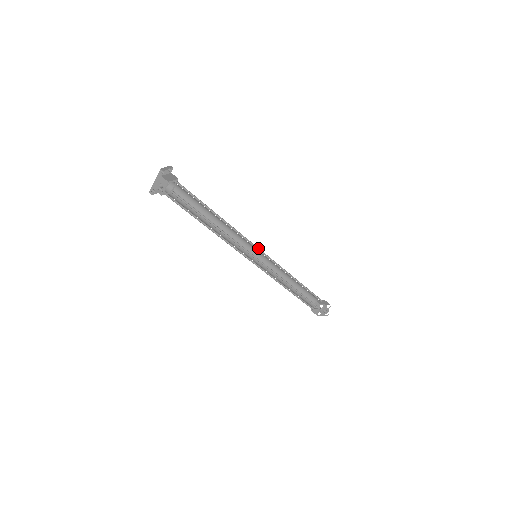
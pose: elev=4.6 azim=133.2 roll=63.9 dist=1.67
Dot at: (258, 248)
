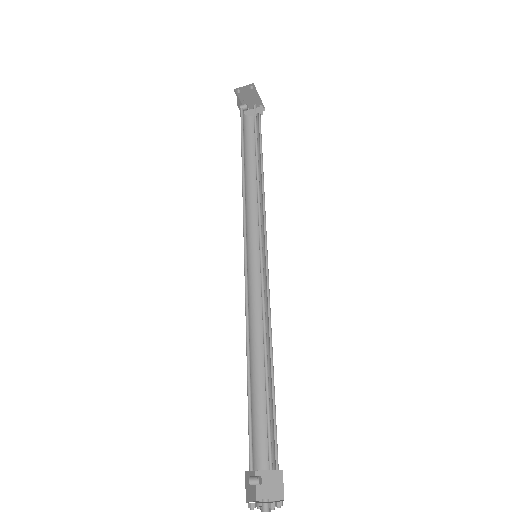
Dot at: (266, 252)
